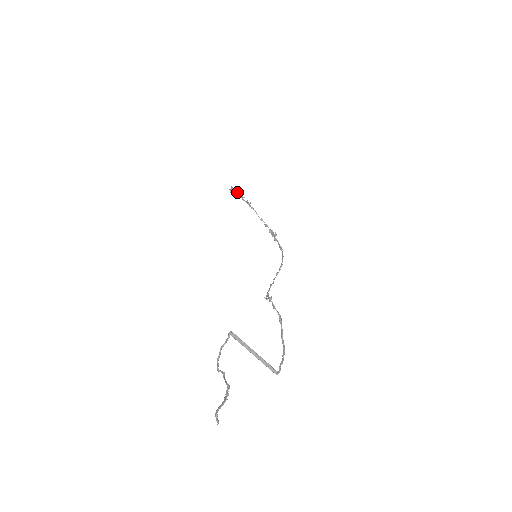
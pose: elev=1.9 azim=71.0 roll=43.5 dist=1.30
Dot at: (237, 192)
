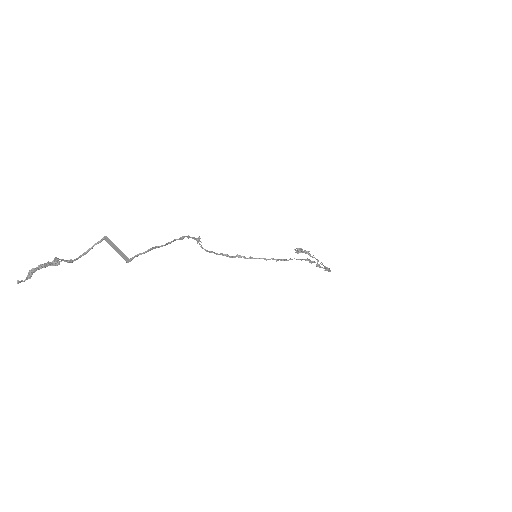
Dot at: (301, 249)
